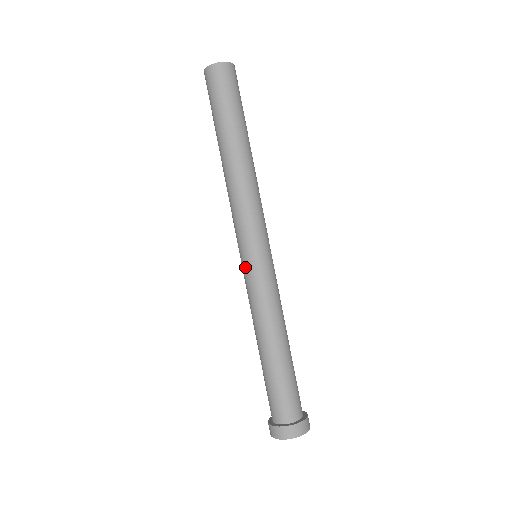
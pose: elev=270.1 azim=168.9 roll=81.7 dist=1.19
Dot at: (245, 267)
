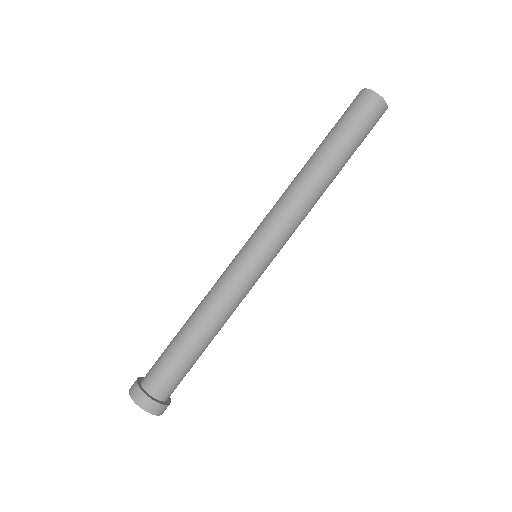
Dot at: (243, 257)
